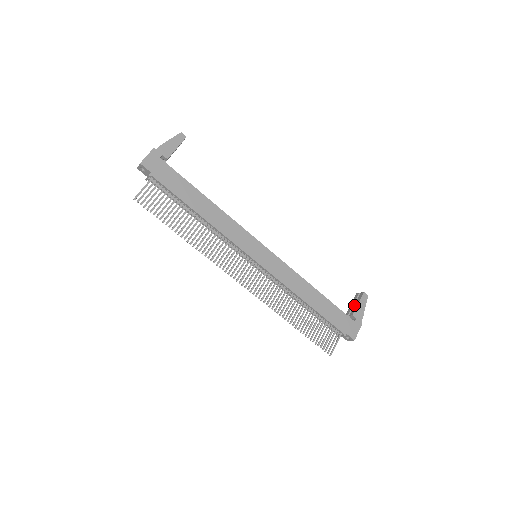
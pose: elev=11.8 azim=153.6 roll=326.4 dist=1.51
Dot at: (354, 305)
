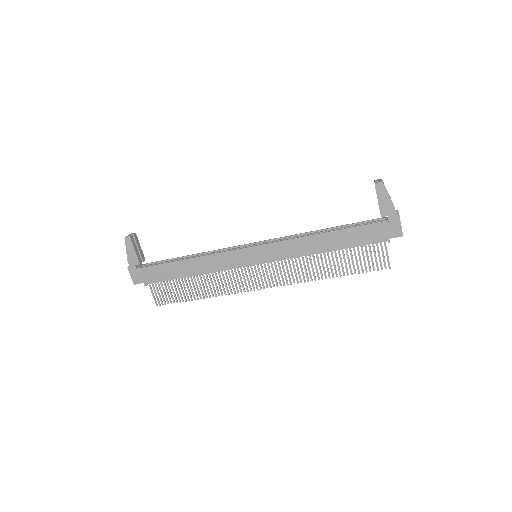
Dot at: occluded
